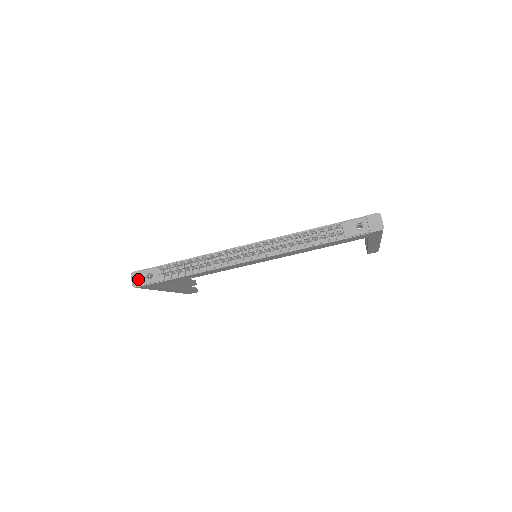
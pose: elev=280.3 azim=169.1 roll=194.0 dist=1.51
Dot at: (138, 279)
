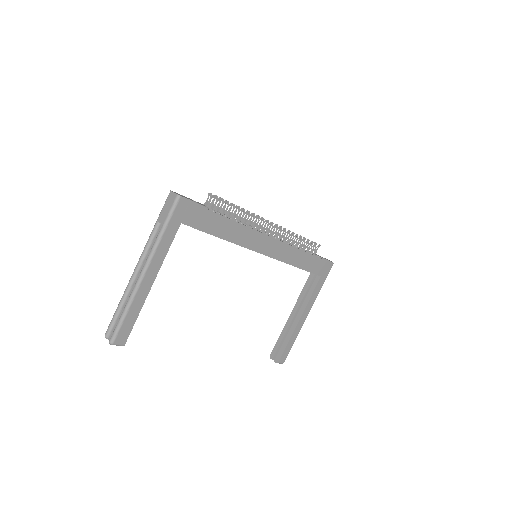
Dot at: (181, 195)
